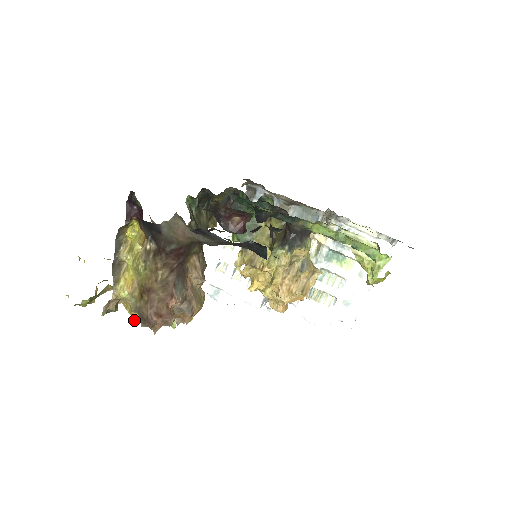
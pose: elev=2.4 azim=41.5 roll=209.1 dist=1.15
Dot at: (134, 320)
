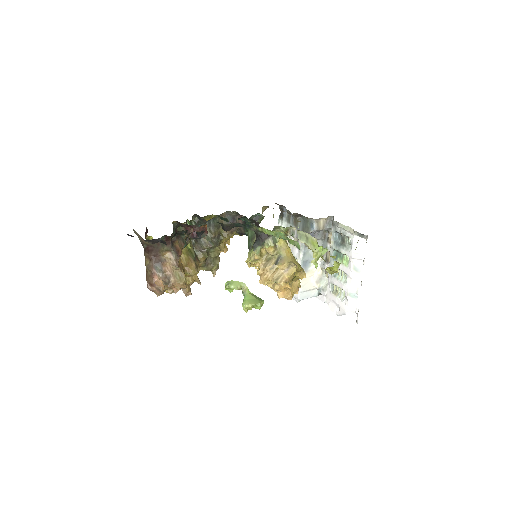
Dot at: (168, 292)
